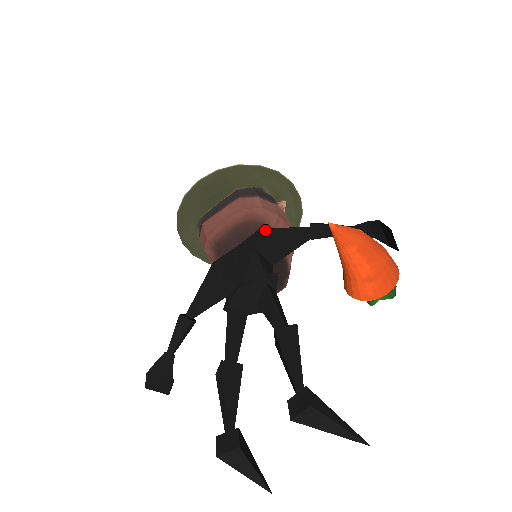
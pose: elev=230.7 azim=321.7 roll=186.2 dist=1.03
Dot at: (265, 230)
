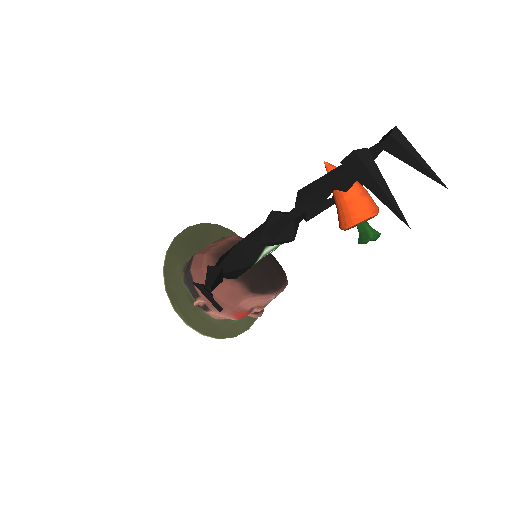
Dot at: occluded
